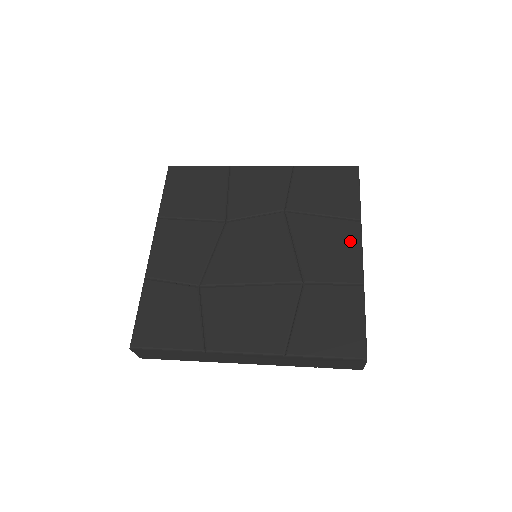
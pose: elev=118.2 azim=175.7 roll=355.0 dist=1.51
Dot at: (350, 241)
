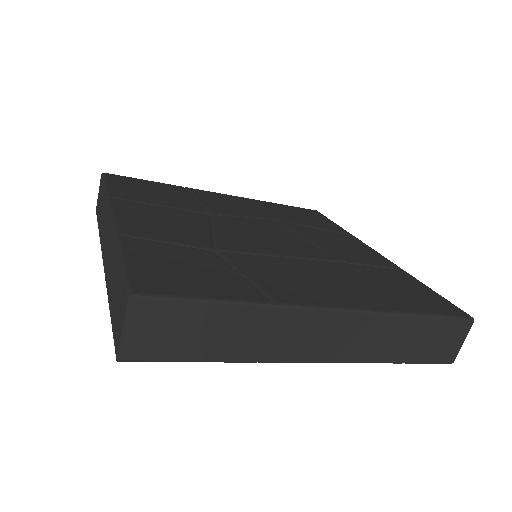
Dot at: (358, 244)
